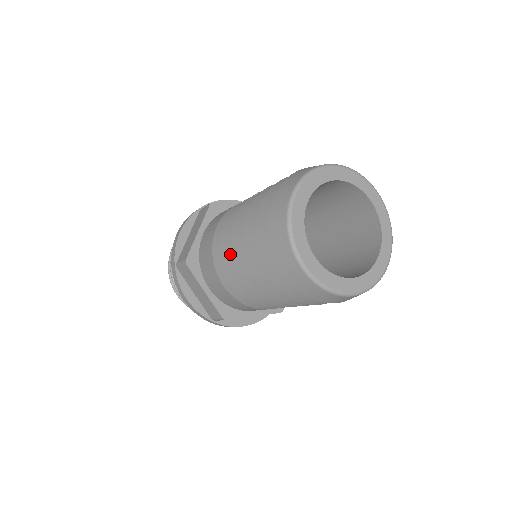
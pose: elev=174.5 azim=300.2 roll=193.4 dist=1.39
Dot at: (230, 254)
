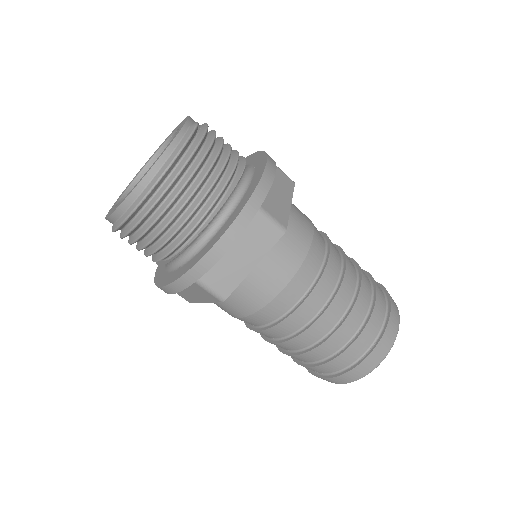
Dot at: (284, 331)
